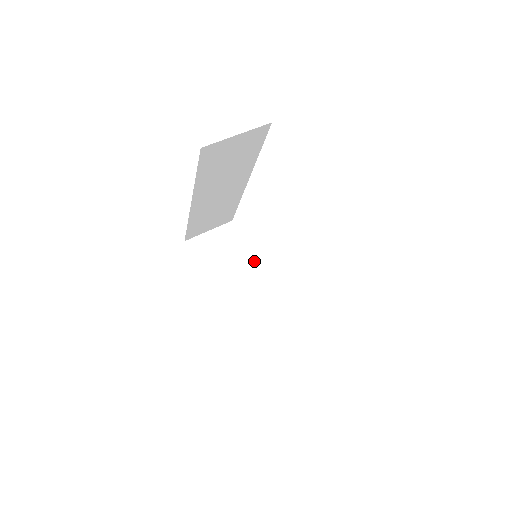
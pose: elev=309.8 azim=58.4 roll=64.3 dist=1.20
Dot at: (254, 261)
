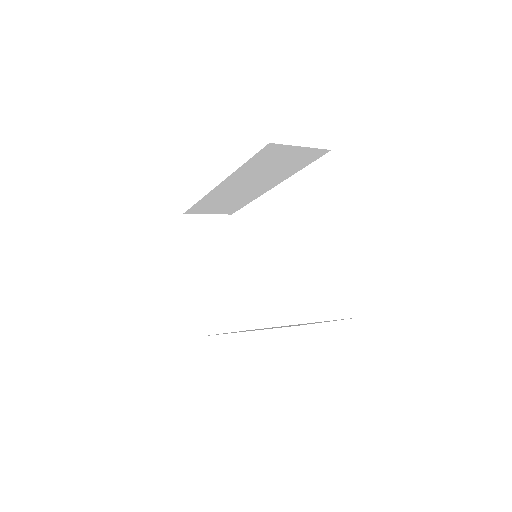
Dot at: occluded
